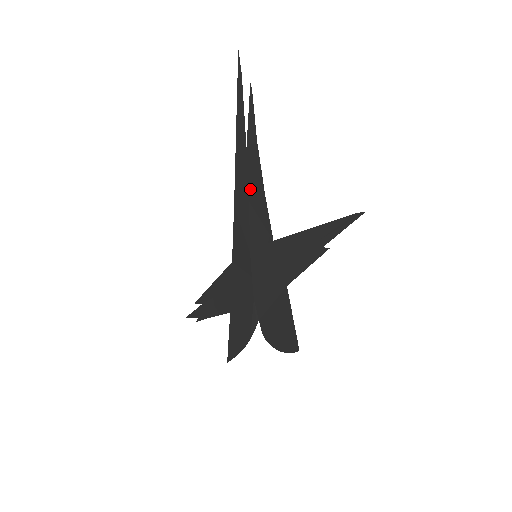
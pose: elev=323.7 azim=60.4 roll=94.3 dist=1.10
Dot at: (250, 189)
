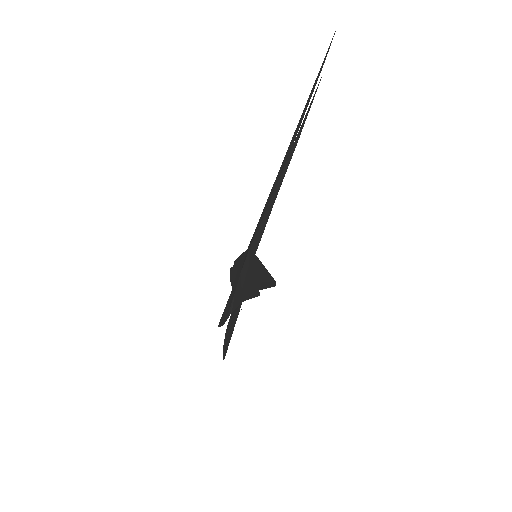
Dot at: (274, 191)
